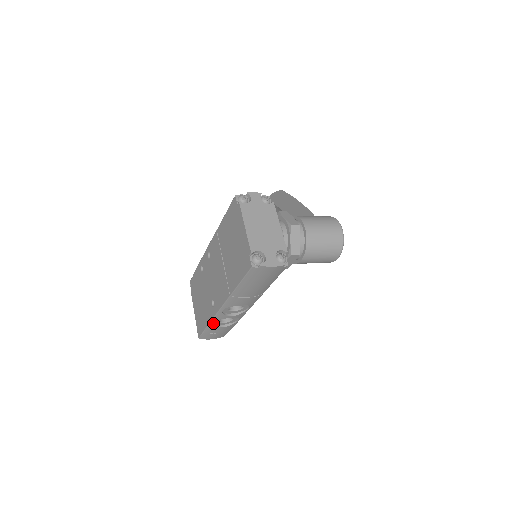
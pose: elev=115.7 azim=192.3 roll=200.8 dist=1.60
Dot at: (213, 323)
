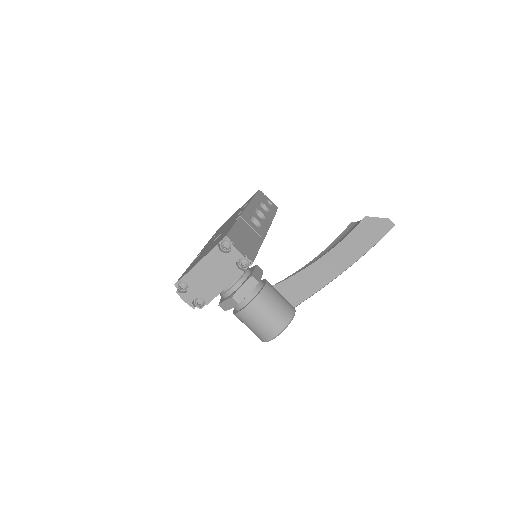
Dot at: occluded
